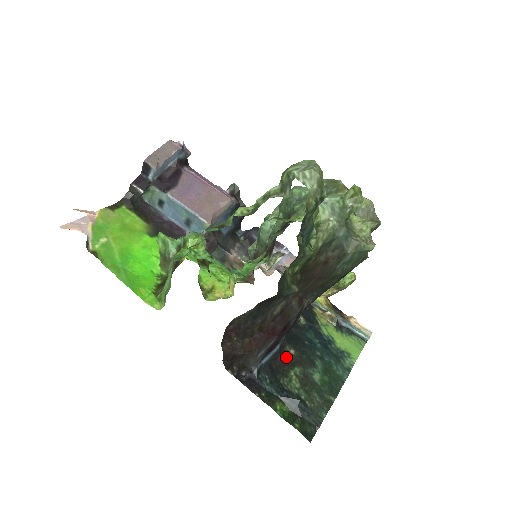
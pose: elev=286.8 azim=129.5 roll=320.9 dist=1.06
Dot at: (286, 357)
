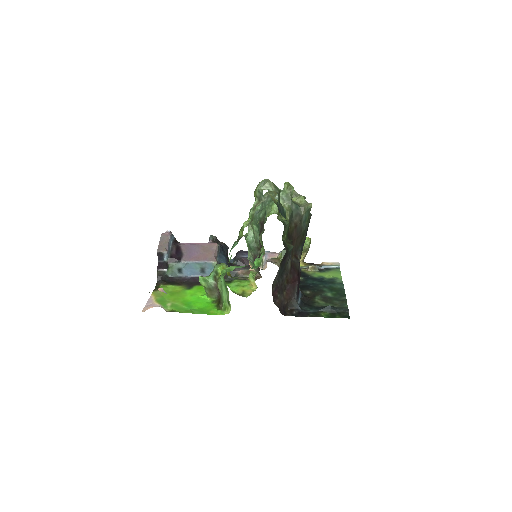
Dot at: (307, 296)
